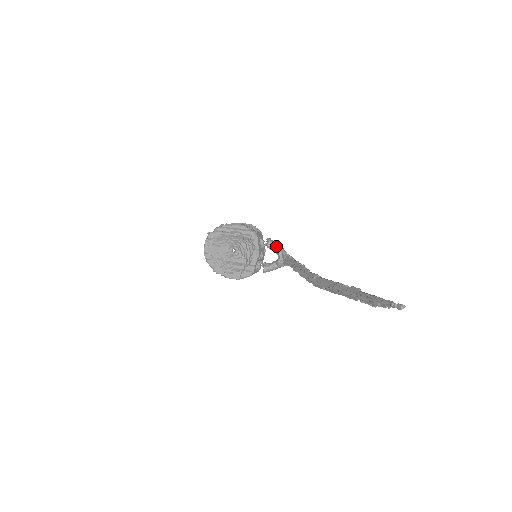
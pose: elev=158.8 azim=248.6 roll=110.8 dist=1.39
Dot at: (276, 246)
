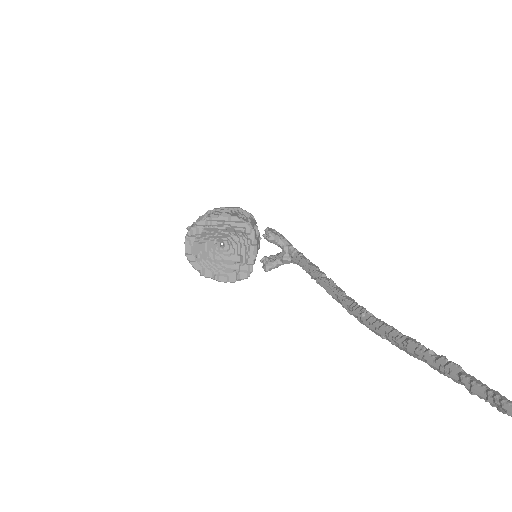
Dot at: (279, 239)
